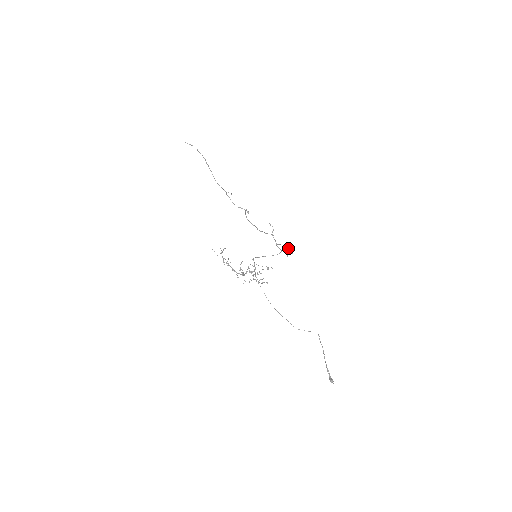
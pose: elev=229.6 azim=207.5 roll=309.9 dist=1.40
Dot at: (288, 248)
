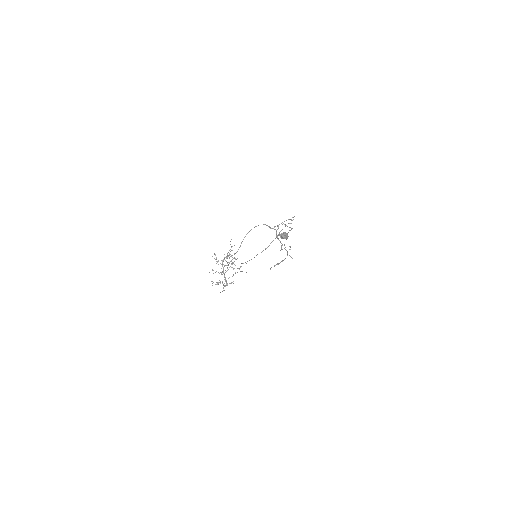
Dot at: occluded
